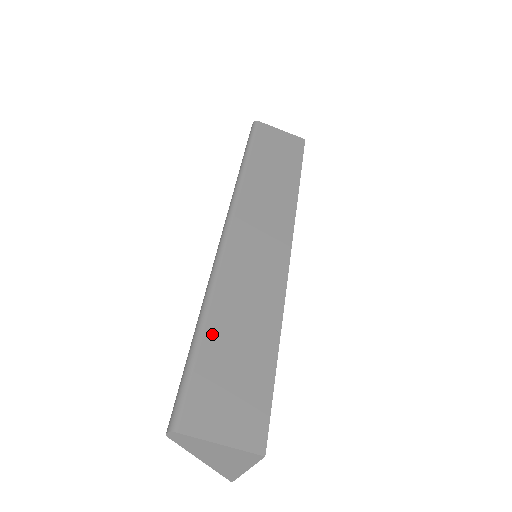
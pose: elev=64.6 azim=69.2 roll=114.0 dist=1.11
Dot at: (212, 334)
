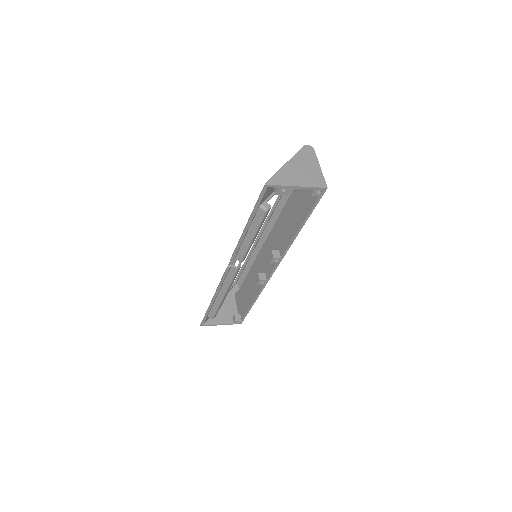
Dot at: occluded
